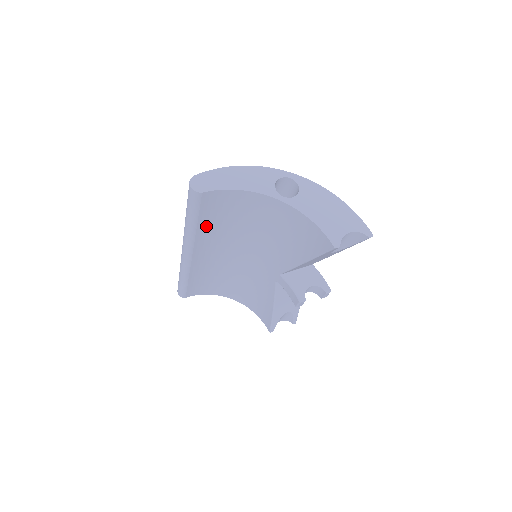
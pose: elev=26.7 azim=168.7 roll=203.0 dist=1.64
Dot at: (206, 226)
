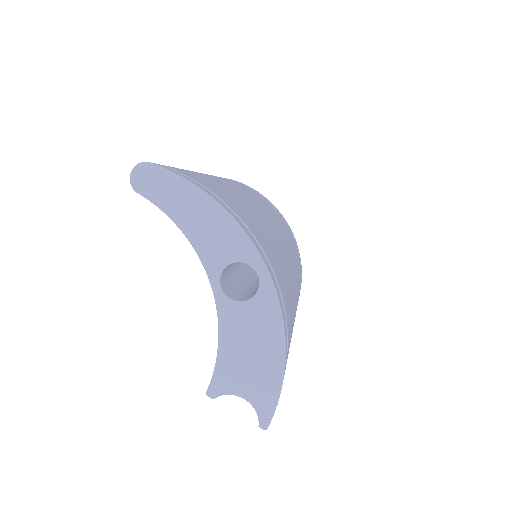
Dot at: occluded
